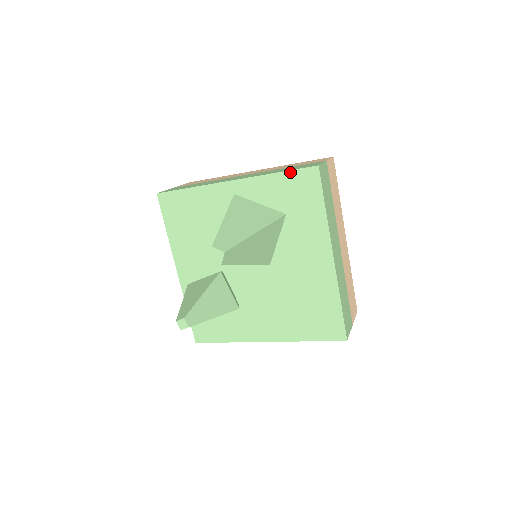
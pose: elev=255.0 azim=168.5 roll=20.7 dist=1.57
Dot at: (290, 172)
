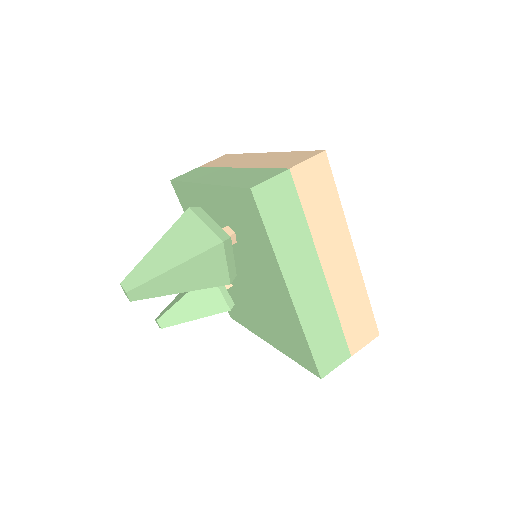
Dot at: (234, 189)
